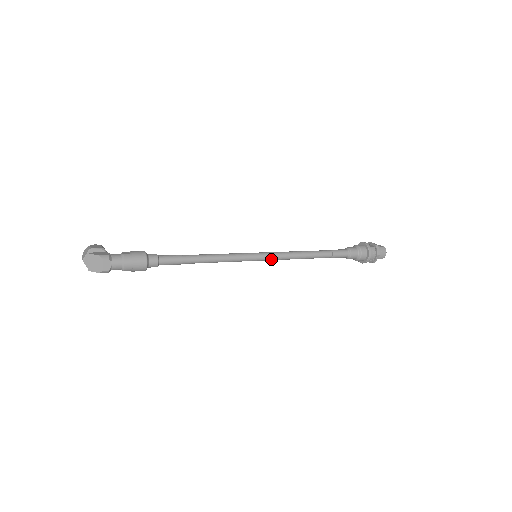
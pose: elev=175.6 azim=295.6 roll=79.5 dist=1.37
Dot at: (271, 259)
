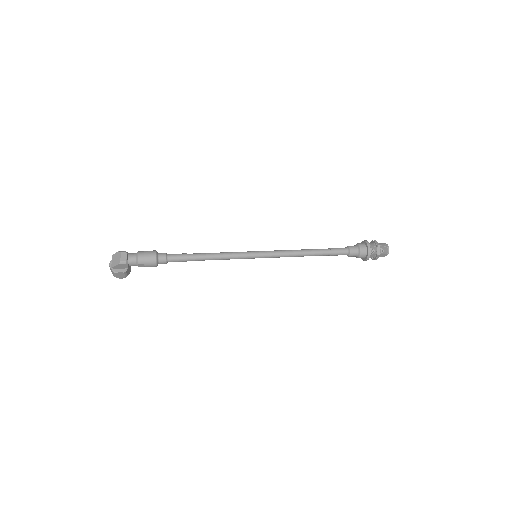
Dot at: (269, 255)
